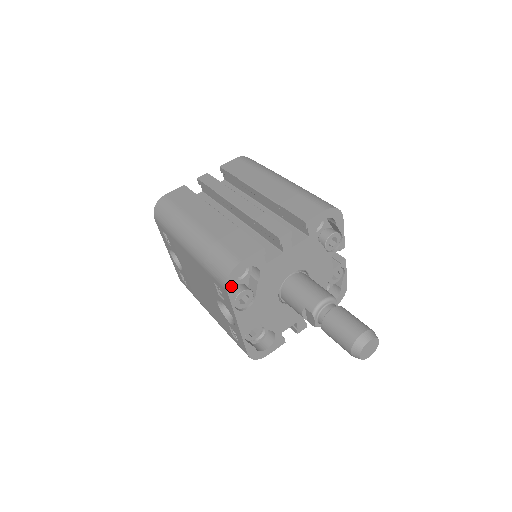
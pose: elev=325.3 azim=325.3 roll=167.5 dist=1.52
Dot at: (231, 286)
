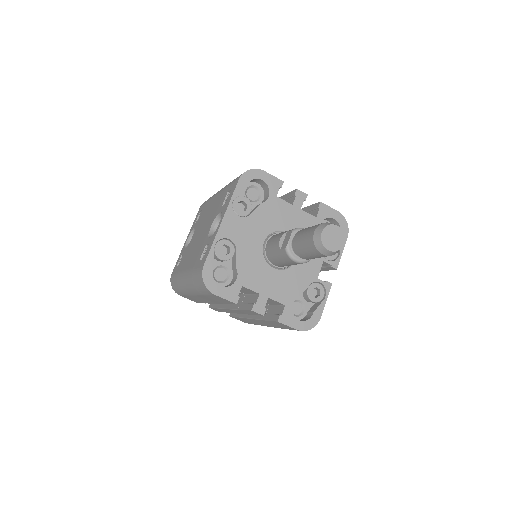
Dot at: (244, 180)
